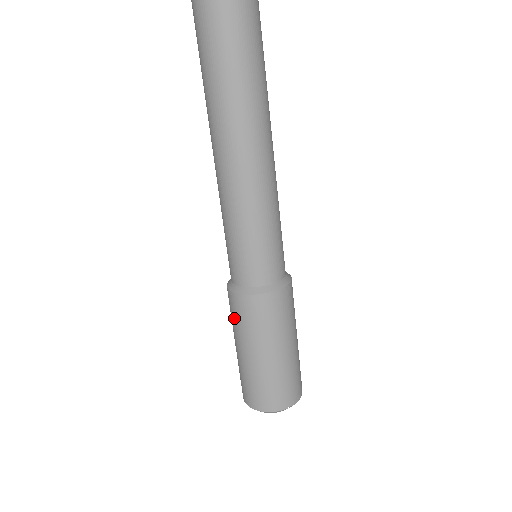
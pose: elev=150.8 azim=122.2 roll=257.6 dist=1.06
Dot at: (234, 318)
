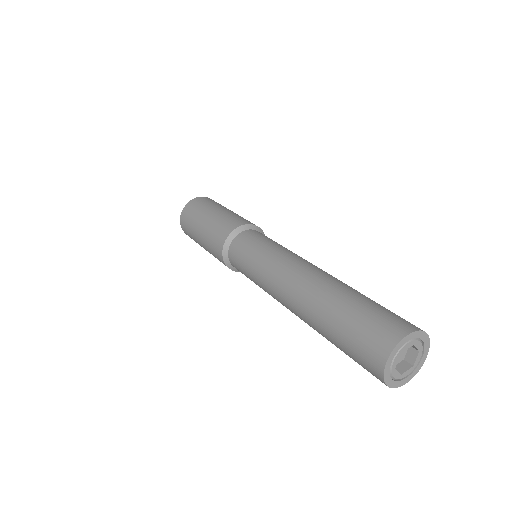
Dot at: occluded
